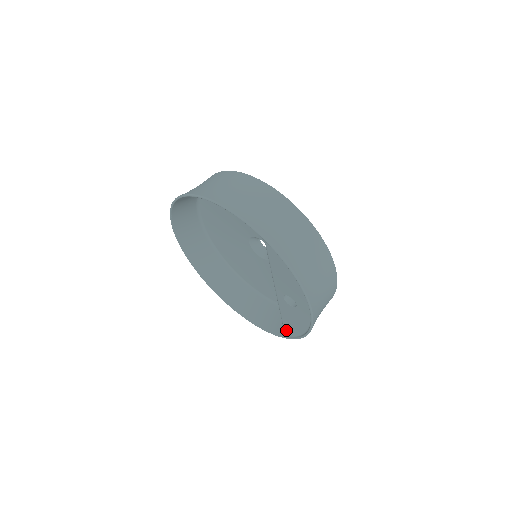
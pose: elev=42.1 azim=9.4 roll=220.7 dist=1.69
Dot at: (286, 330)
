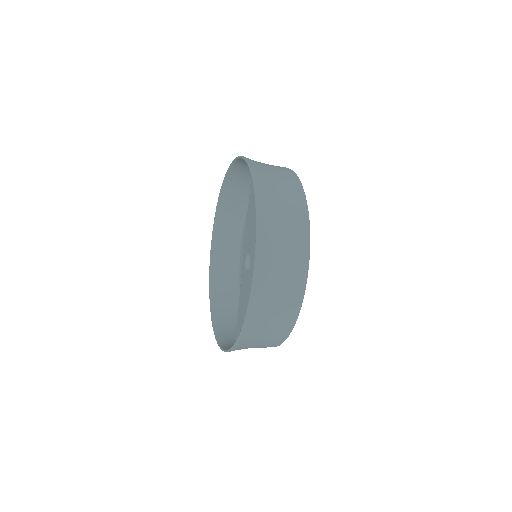
Dot at: (237, 330)
